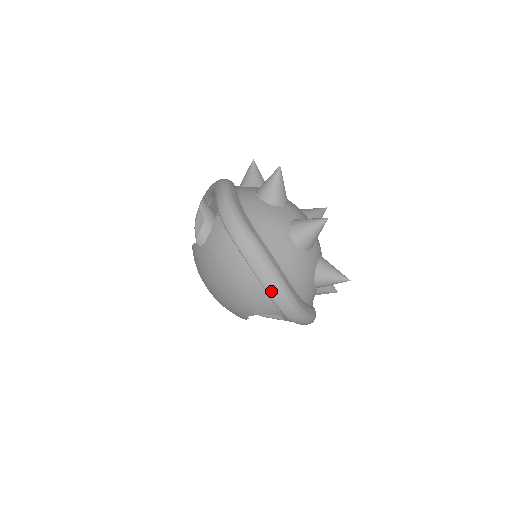
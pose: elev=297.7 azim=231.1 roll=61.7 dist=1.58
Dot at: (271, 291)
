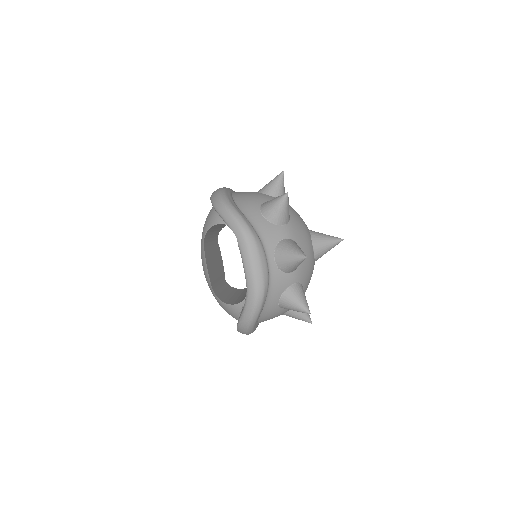
Dot at: occluded
